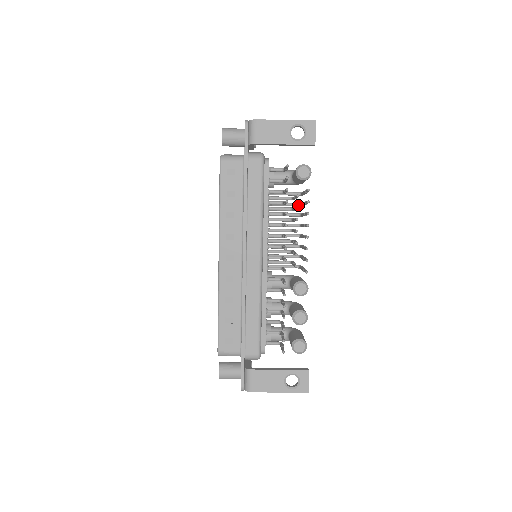
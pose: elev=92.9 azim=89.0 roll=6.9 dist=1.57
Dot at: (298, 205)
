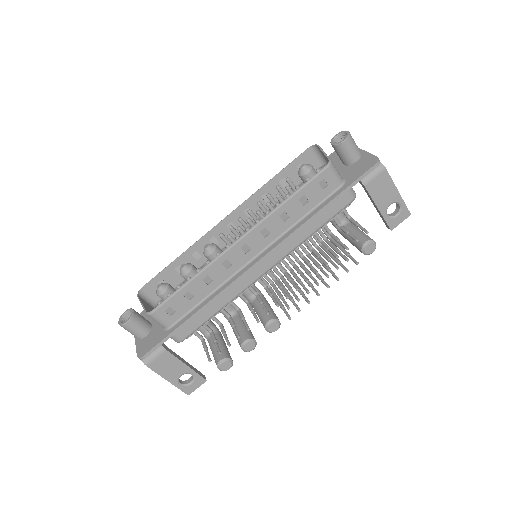
Dot at: (319, 243)
